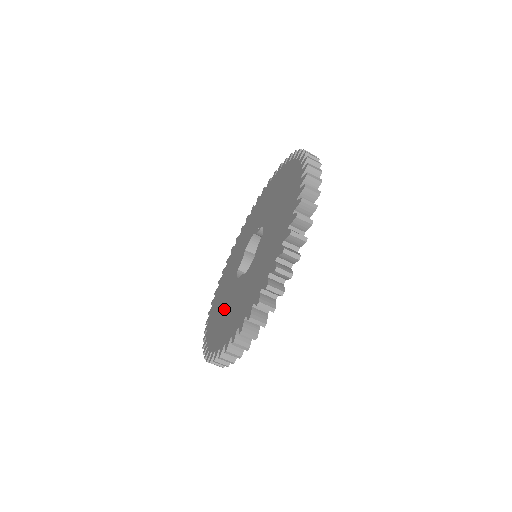
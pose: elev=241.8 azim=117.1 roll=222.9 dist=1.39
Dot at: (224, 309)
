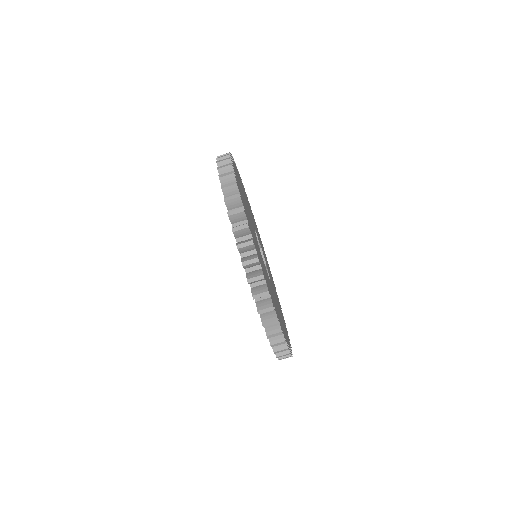
Dot at: occluded
